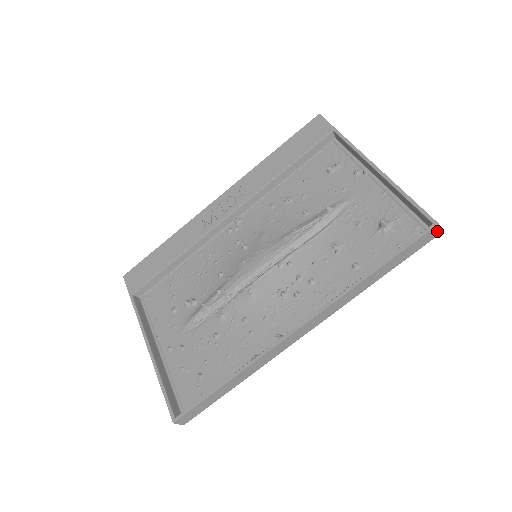
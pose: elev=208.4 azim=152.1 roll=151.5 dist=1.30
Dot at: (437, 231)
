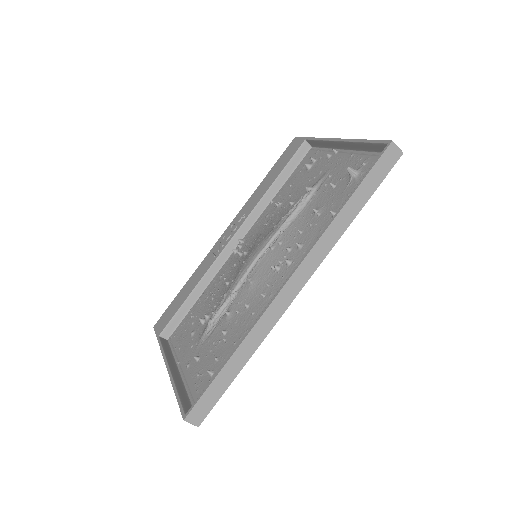
Dot at: (397, 151)
